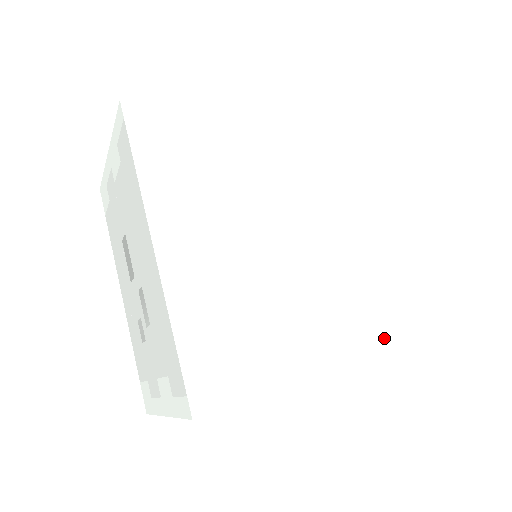
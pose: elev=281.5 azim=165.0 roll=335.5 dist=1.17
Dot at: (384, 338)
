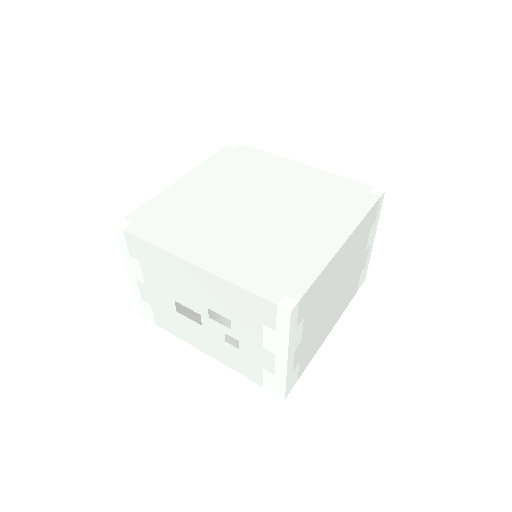
Dot at: (354, 213)
